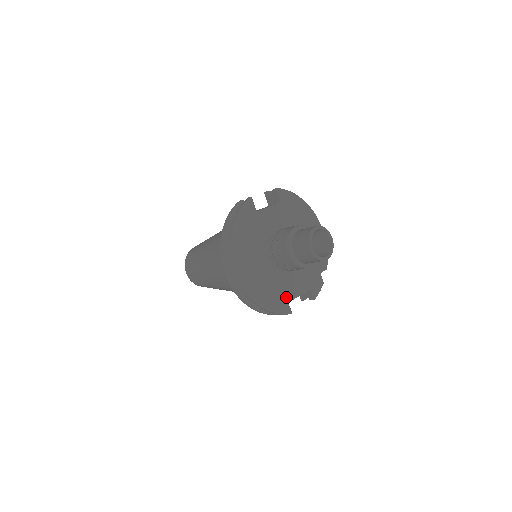
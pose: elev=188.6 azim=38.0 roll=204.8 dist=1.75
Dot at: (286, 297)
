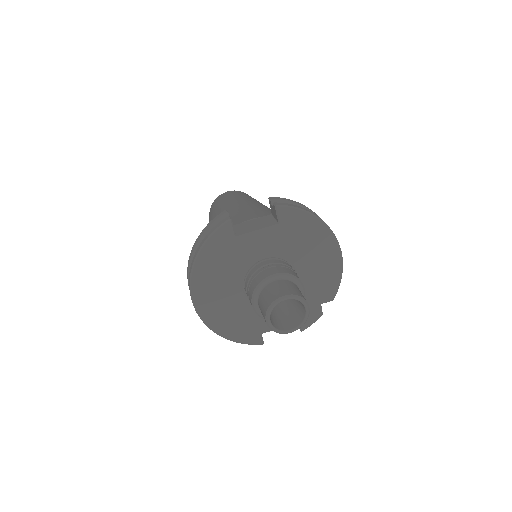
Dot at: (259, 329)
